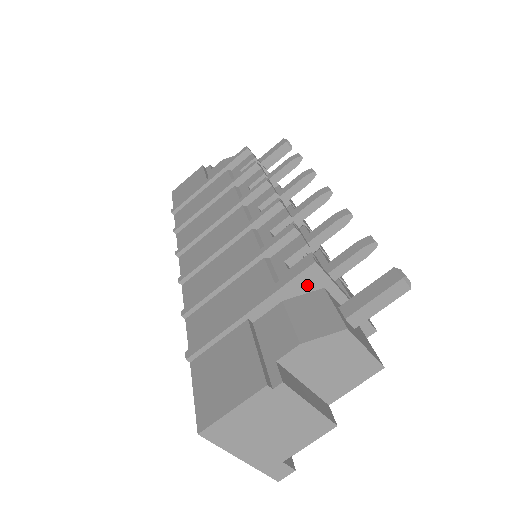
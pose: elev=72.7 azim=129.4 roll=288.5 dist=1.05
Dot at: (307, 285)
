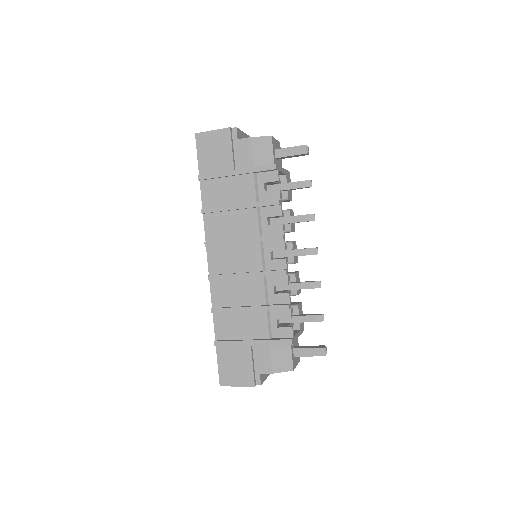
Dot at: occluded
